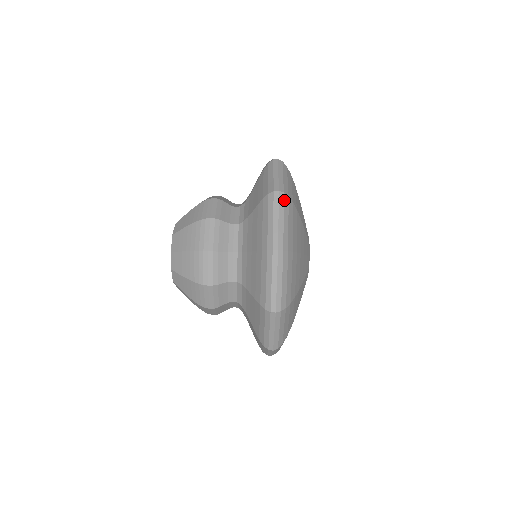
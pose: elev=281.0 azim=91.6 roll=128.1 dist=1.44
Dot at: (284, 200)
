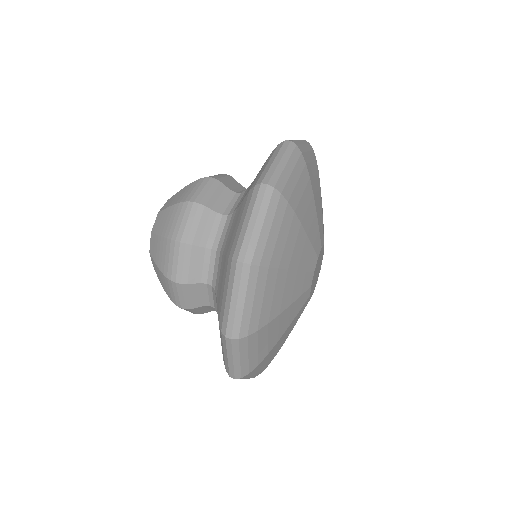
Dot at: occluded
